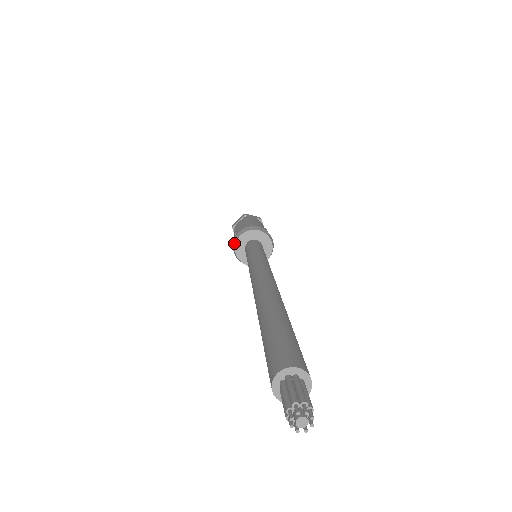
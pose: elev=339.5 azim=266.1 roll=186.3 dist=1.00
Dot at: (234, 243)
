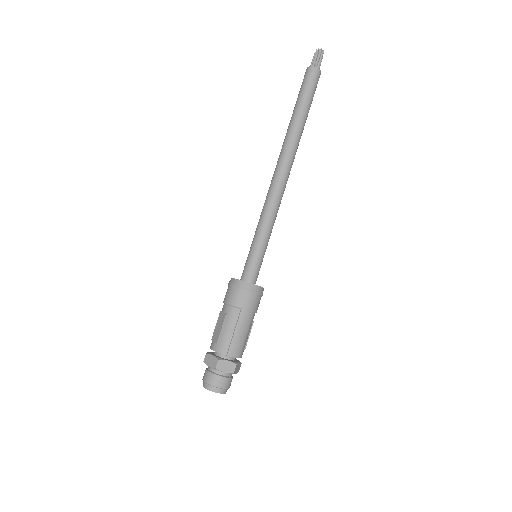
Dot at: (230, 281)
